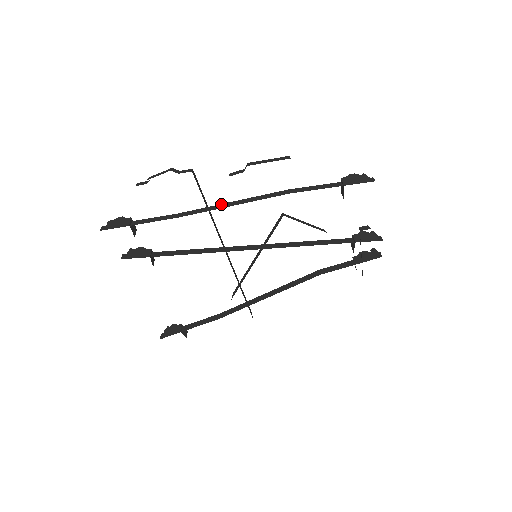
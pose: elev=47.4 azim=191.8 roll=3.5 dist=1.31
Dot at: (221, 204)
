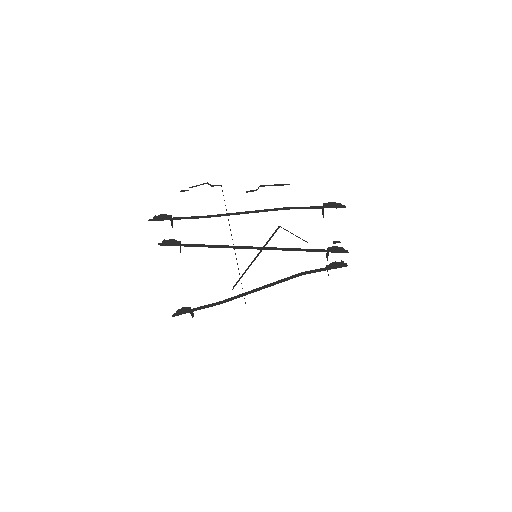
Dot at: (237, 212)
